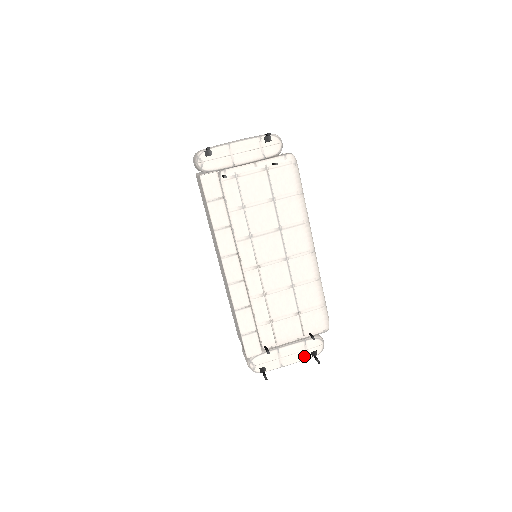
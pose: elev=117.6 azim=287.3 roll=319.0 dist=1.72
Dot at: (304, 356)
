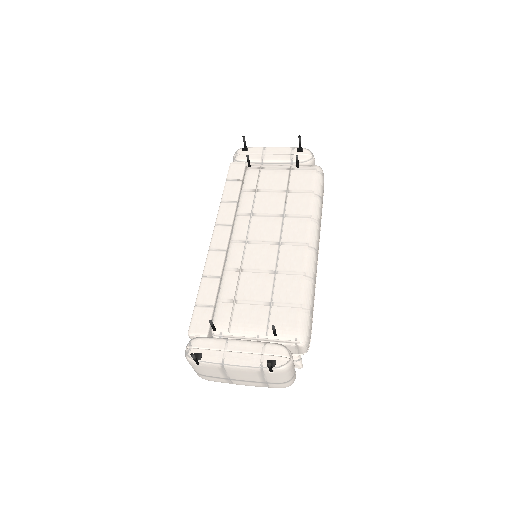
Dot at: (257, 361)
